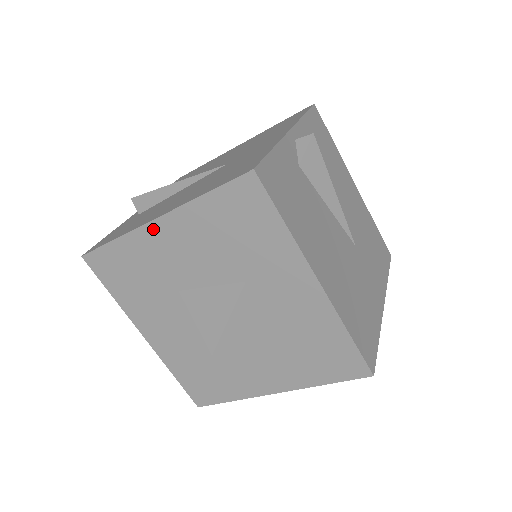
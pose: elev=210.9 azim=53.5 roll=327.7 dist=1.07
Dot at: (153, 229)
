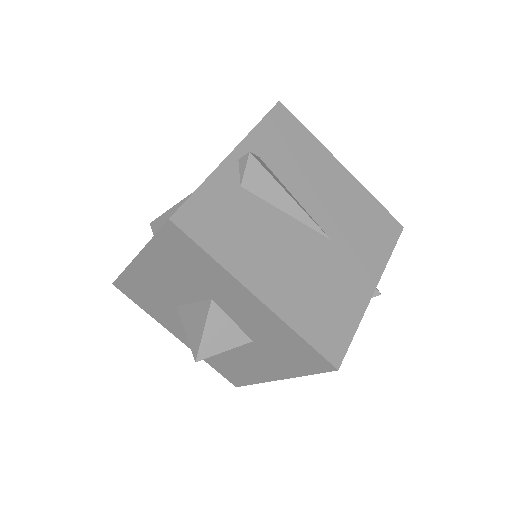
Dot at: (138, 264)
